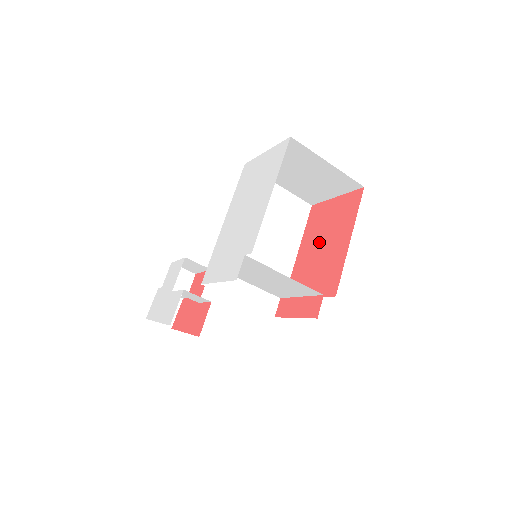
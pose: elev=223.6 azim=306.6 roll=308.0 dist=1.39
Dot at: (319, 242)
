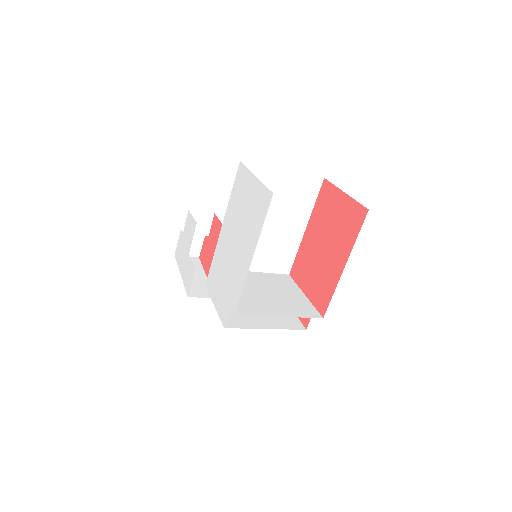
Dot at: (322, 239)
